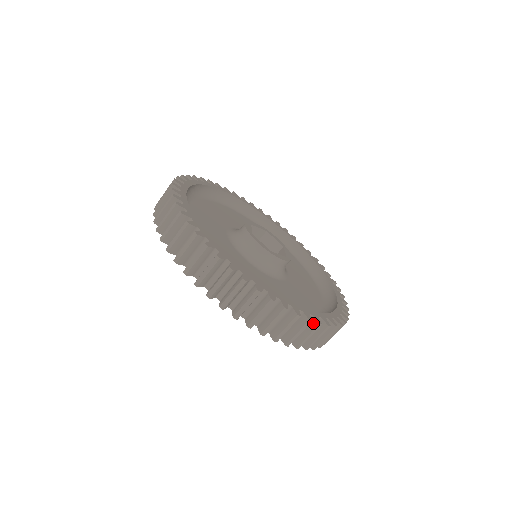
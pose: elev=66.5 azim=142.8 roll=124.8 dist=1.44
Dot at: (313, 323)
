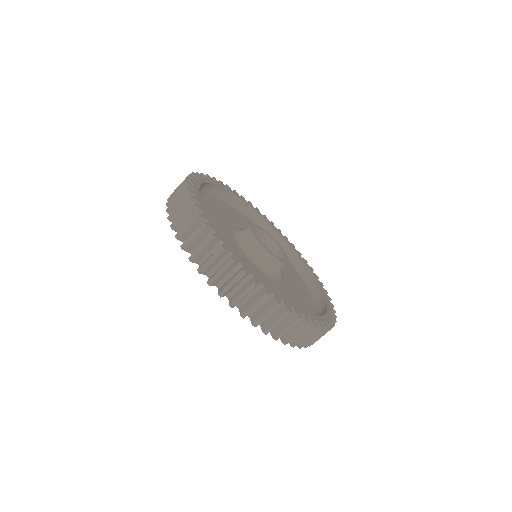
Dot at: (229, 259)
